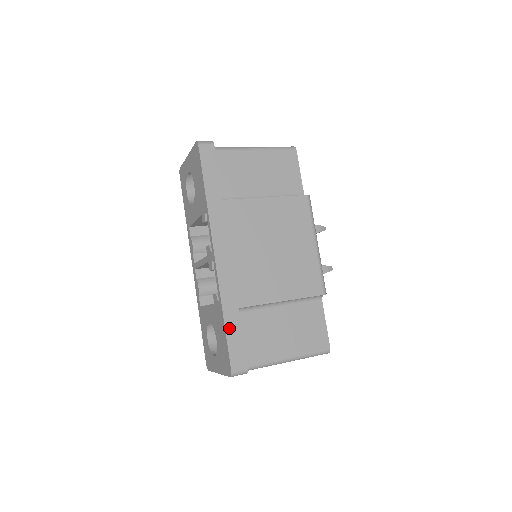
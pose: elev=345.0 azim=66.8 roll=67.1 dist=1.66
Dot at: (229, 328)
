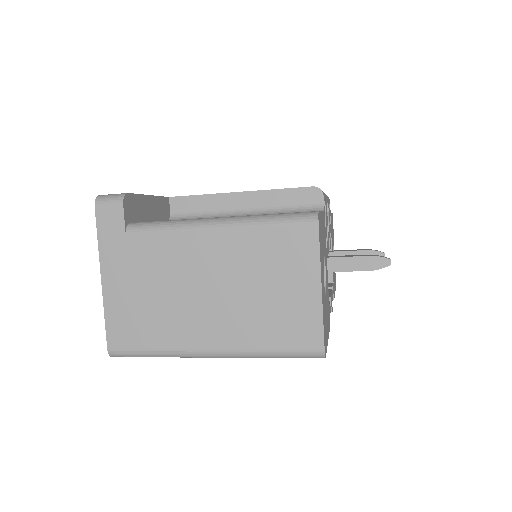
Dot at: occluded
